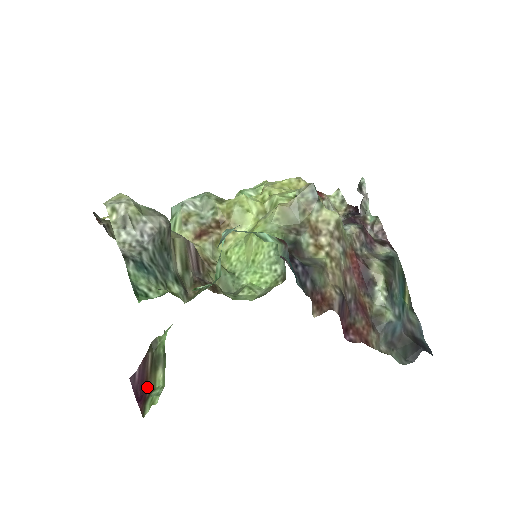
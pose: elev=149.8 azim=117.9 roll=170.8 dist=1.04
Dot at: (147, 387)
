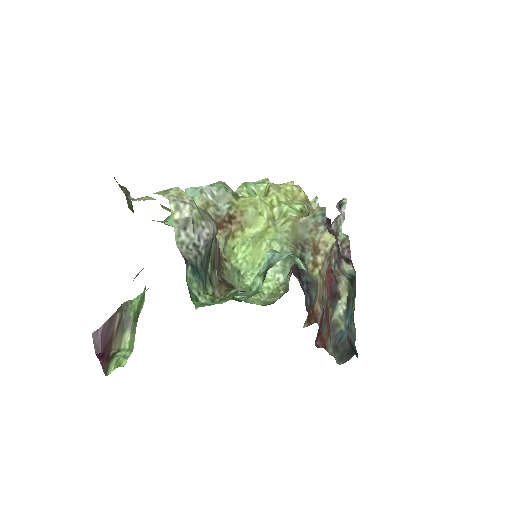
Dot at: (111, 346)
